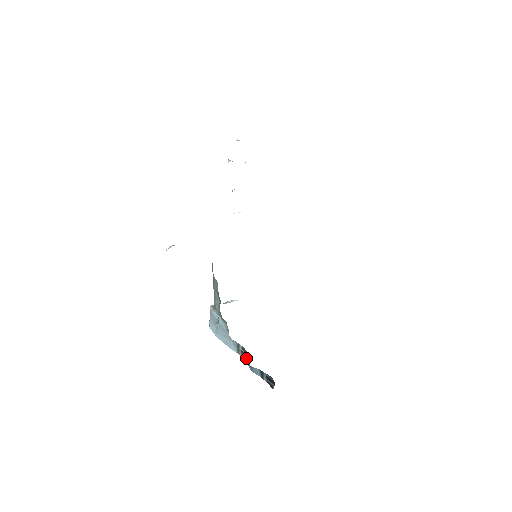
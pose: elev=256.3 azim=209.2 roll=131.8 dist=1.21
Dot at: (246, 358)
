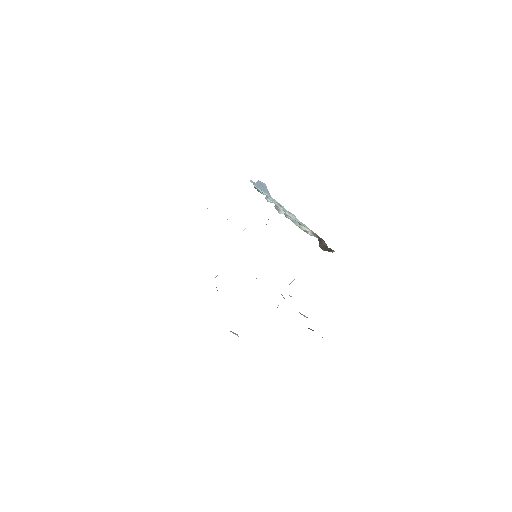
Dot at: occluded
